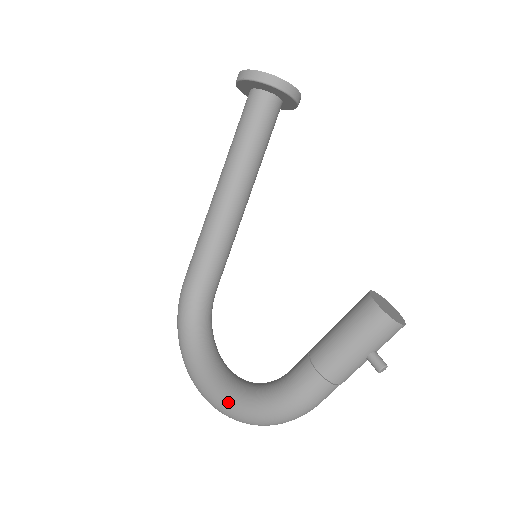
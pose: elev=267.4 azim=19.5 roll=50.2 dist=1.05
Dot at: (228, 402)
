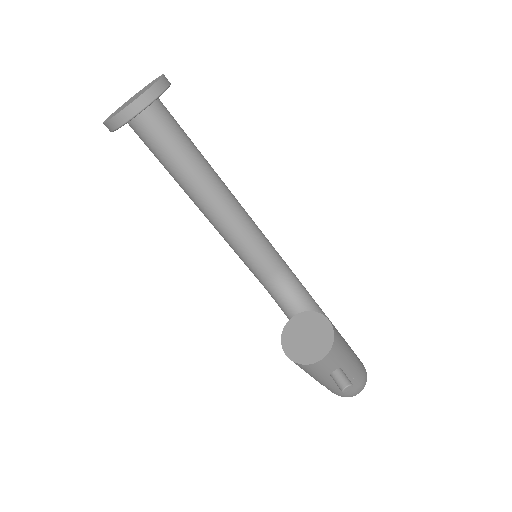
Dot at: occluded
